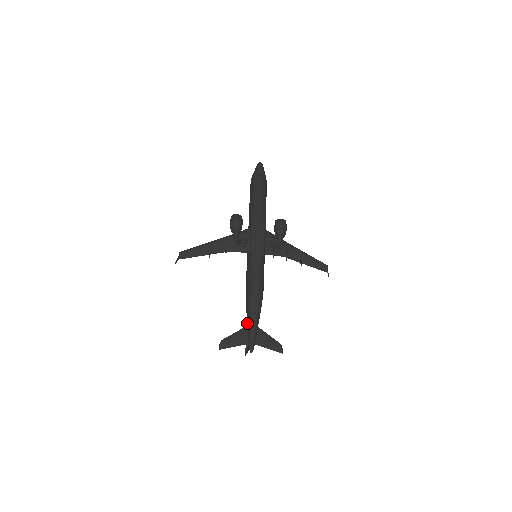
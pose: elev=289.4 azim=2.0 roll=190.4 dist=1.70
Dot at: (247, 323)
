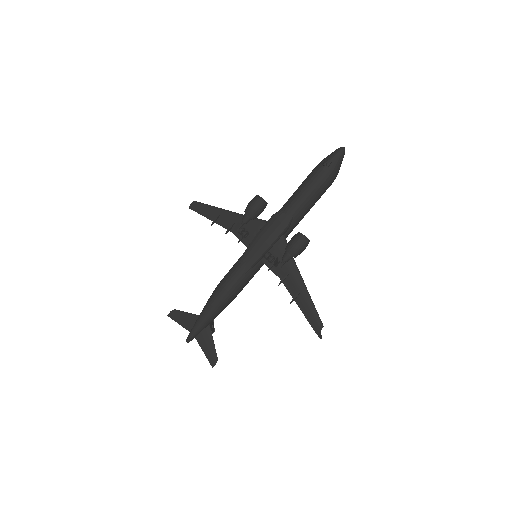
Dot at: (200, 314)
